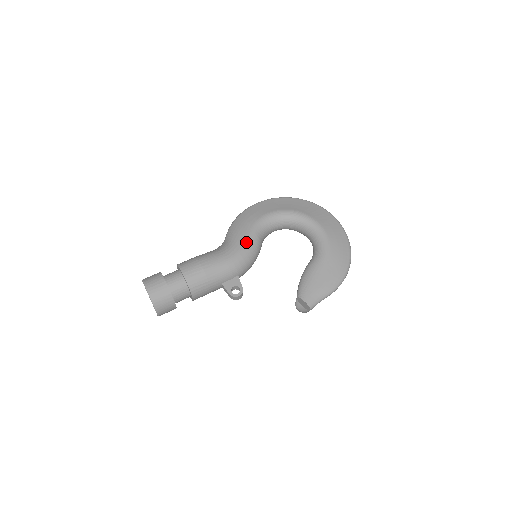
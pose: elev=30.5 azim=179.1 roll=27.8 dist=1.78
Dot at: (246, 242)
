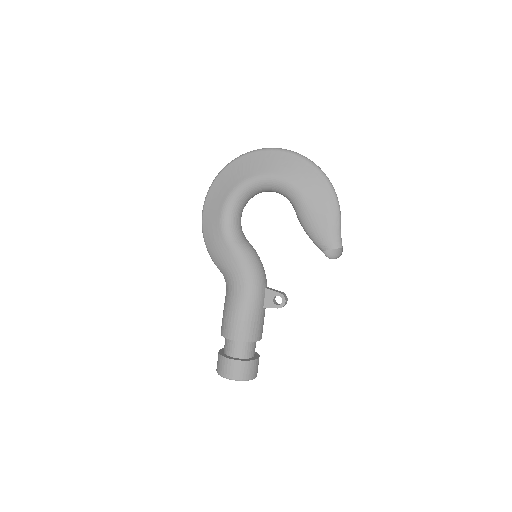
Dot at: (238, 261)
